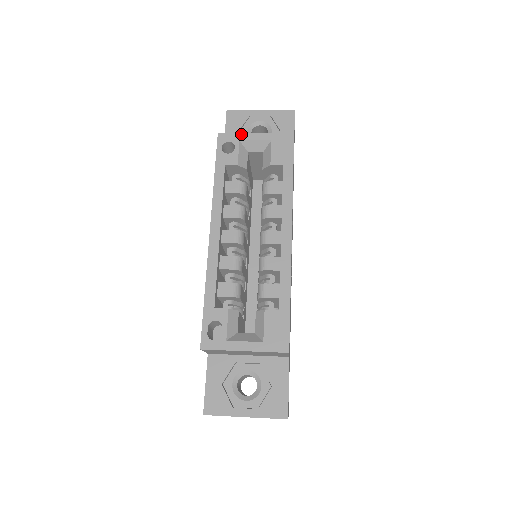
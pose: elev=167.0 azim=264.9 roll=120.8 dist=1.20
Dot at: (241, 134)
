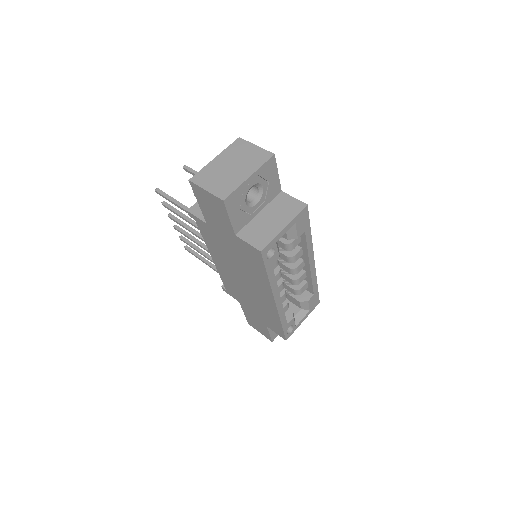
Dot at: (276, 237)
